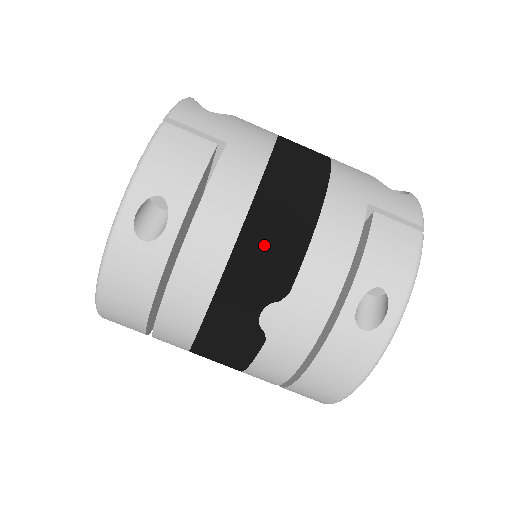
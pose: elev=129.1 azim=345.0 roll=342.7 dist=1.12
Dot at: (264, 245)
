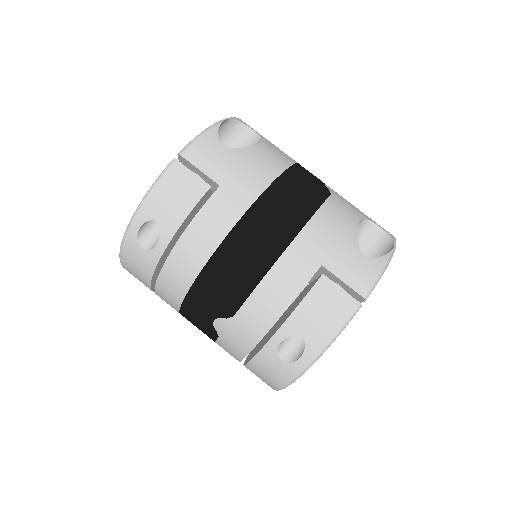
Dot at: (221, 278)
